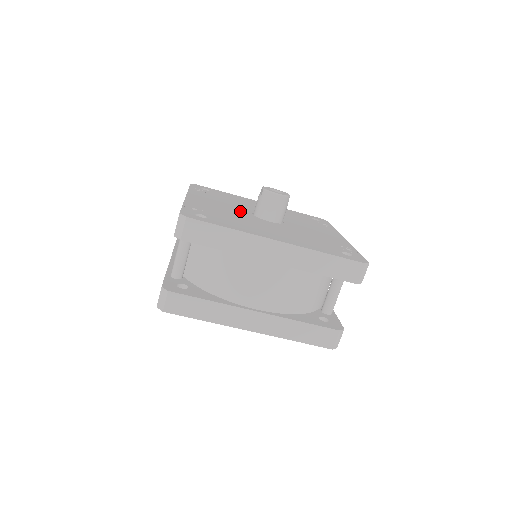
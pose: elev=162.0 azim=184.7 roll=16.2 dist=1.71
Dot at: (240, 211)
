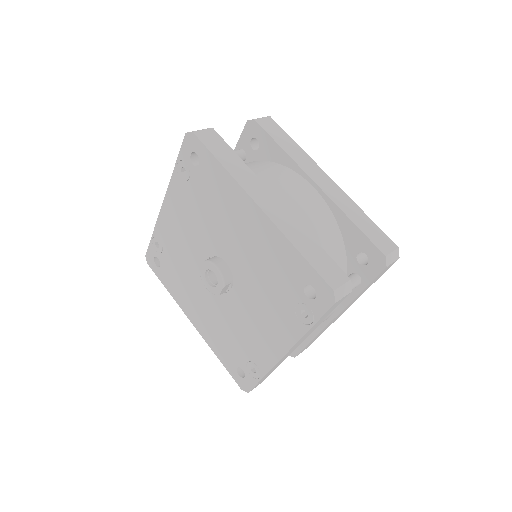
Dot at: occluded
